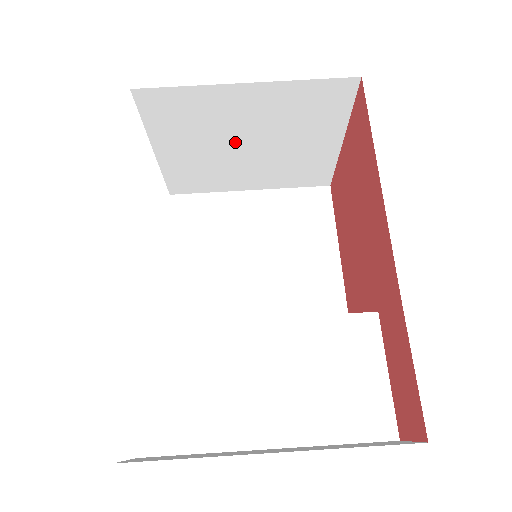
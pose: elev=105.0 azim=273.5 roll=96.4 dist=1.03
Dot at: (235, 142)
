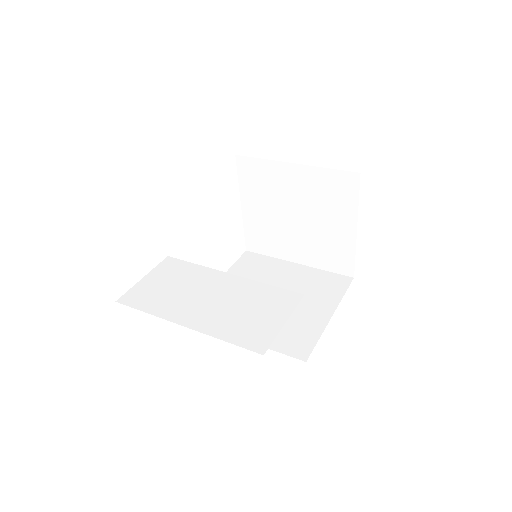
Dot at: (287, 211)
